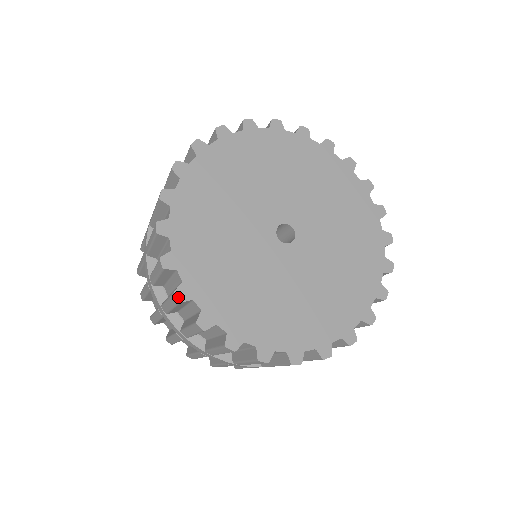
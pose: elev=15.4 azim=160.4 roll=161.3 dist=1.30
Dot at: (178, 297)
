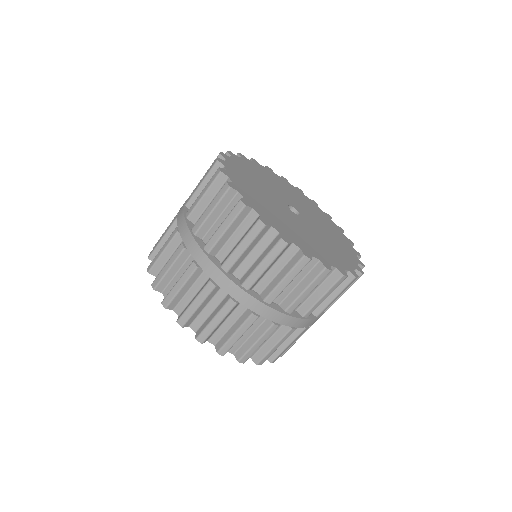
Dot at: (218, 159)
